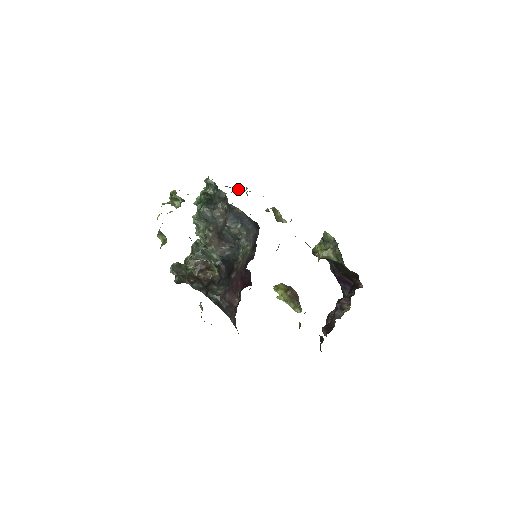
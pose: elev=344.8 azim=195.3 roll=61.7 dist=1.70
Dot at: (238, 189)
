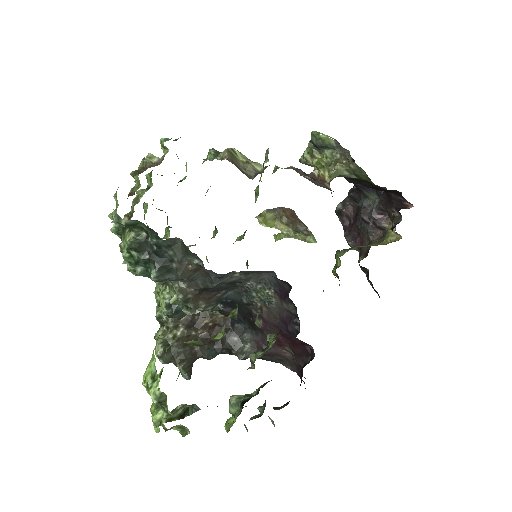
Dot at: (153, 160)
